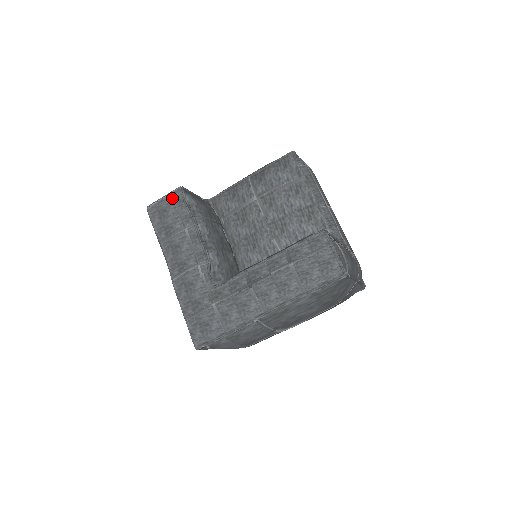
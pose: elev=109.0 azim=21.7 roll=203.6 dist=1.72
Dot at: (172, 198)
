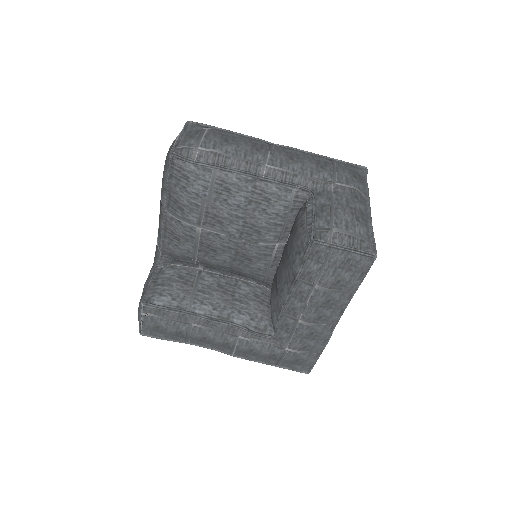
Dot at: (148, 316)
